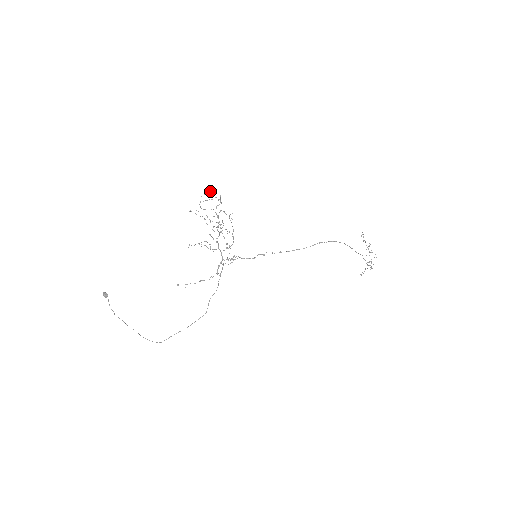
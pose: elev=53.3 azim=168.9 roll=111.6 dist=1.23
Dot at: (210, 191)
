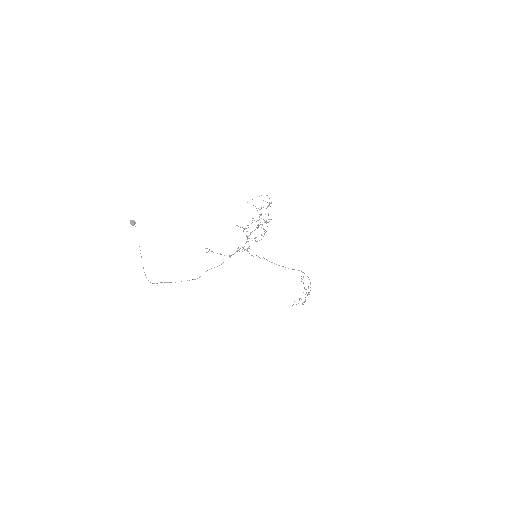
Dot at: occluded
